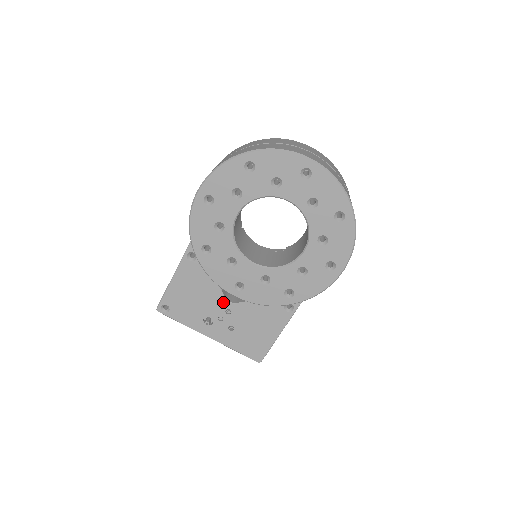
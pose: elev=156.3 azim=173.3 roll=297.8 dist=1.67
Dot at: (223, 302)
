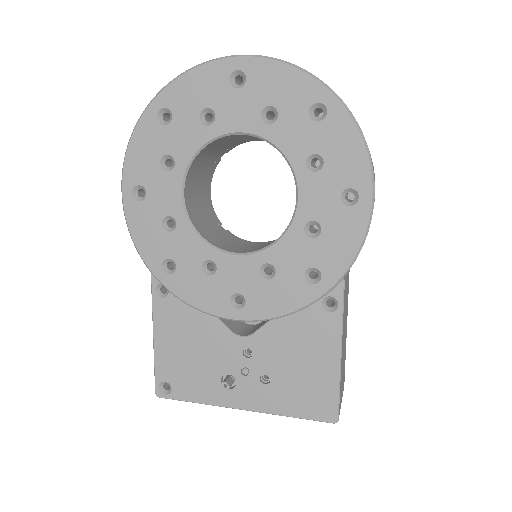
Dot at: (233, 341)
